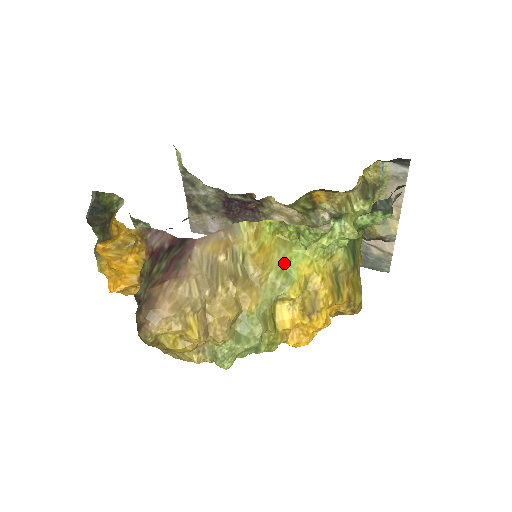
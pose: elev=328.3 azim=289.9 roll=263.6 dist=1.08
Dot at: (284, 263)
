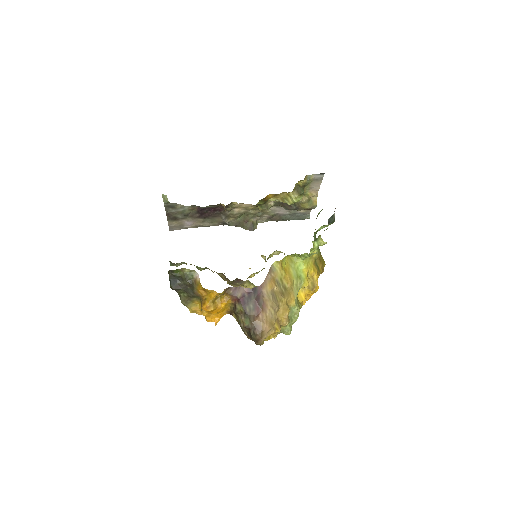
Dot at: (296, 272)
